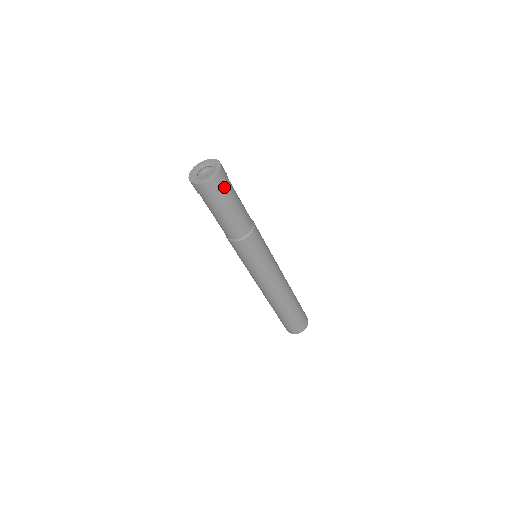
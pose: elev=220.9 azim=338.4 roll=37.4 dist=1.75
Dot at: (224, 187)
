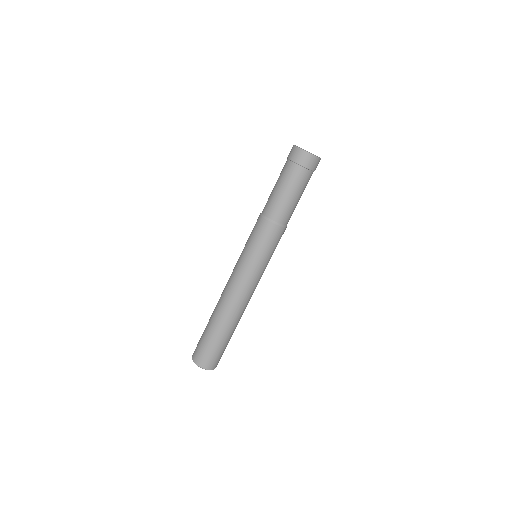
Dot at: (308, 171)
